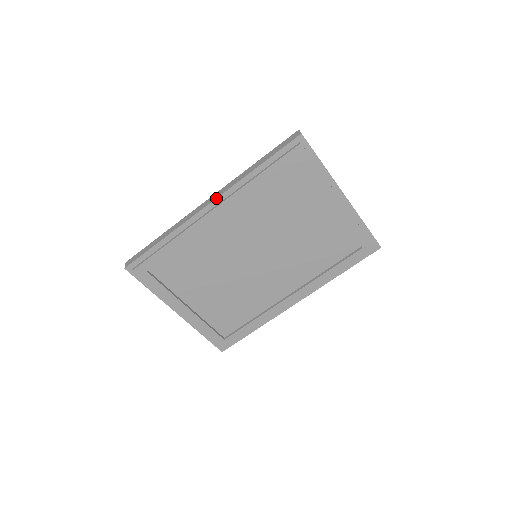
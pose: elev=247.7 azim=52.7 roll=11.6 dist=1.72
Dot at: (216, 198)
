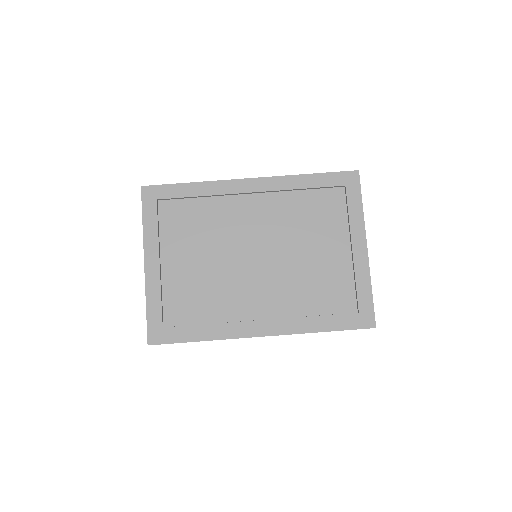
Dot at: (261, 177)
